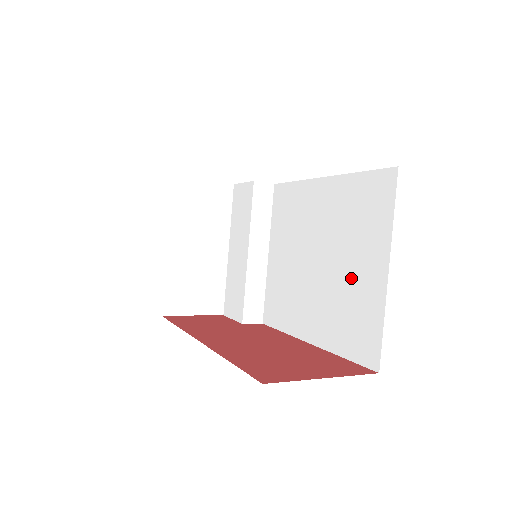
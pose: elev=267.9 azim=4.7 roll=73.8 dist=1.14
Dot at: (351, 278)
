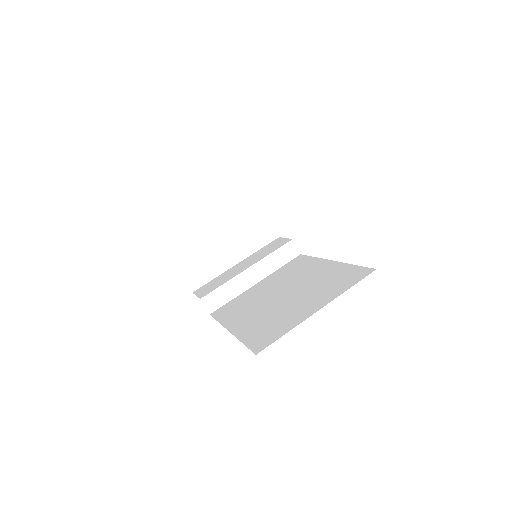
Dot at: (293, 307)
